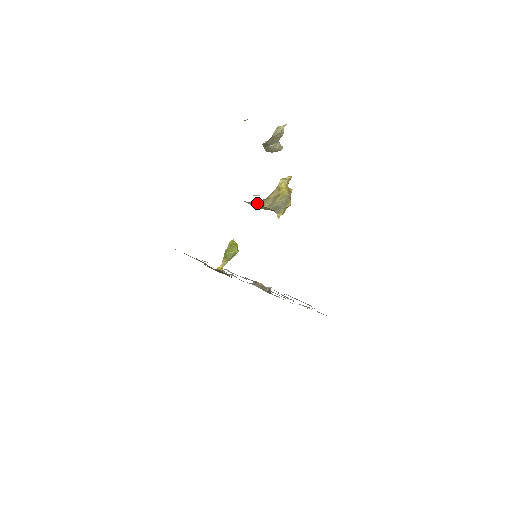
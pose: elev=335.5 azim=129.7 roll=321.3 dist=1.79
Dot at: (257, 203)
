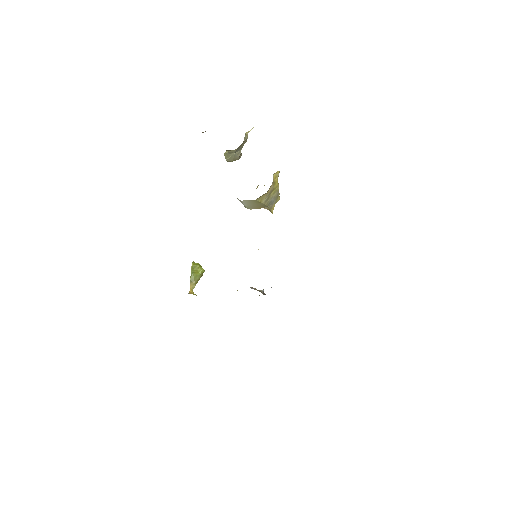
Dot at: (257, 200)
